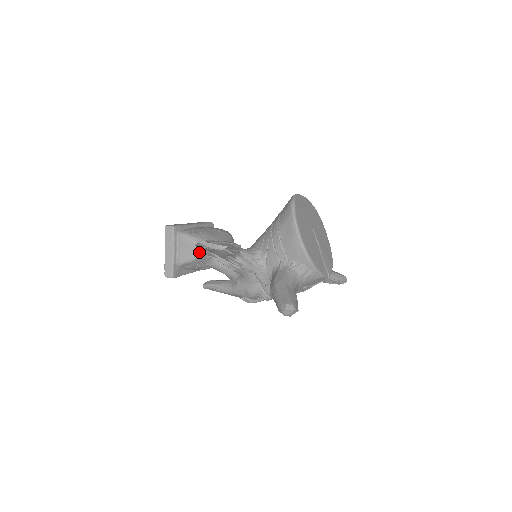
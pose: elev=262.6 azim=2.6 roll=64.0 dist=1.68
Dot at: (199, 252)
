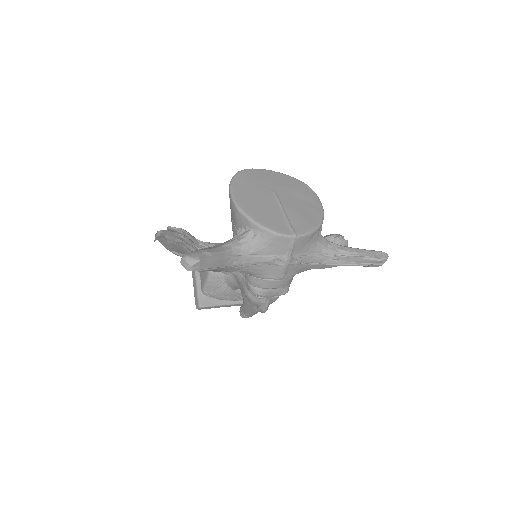
Dot at: (207, 271)
